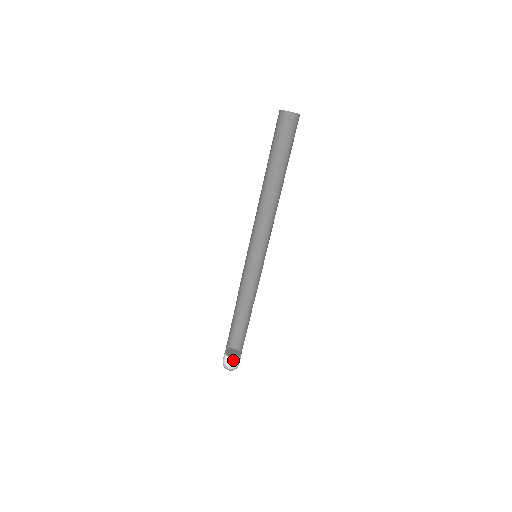
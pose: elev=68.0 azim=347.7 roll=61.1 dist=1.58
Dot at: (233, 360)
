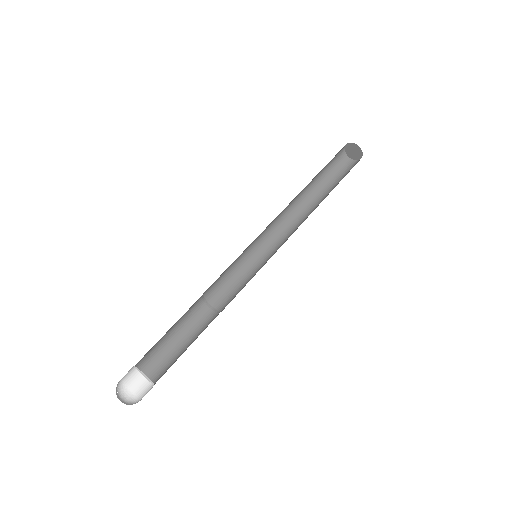
Dot at: (126, 392)
